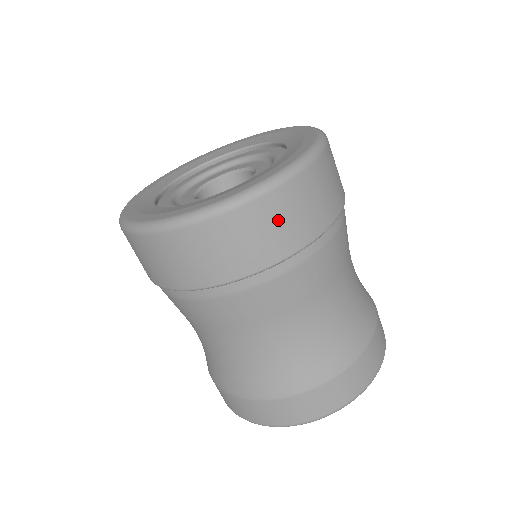
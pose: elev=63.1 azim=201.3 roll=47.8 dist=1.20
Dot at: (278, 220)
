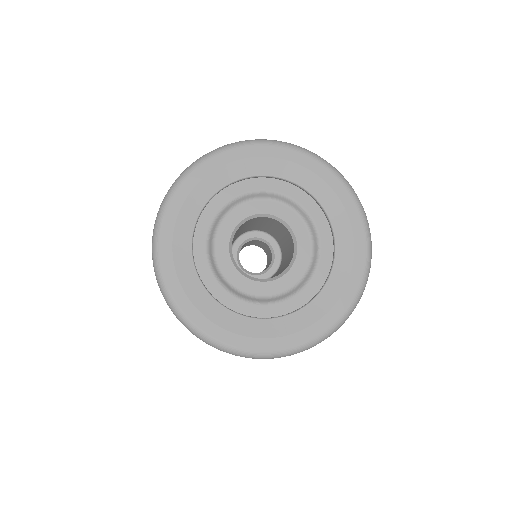
Dot at: occluded
